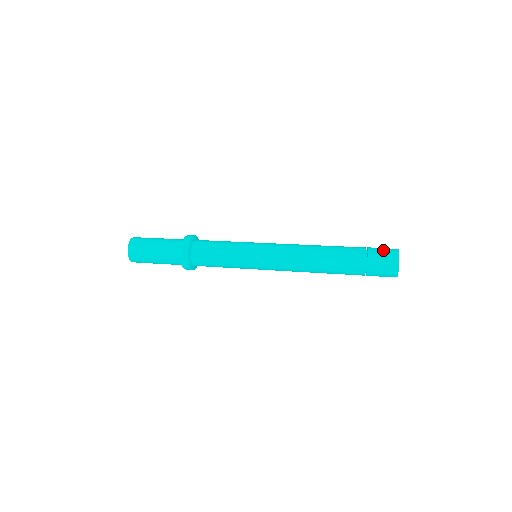
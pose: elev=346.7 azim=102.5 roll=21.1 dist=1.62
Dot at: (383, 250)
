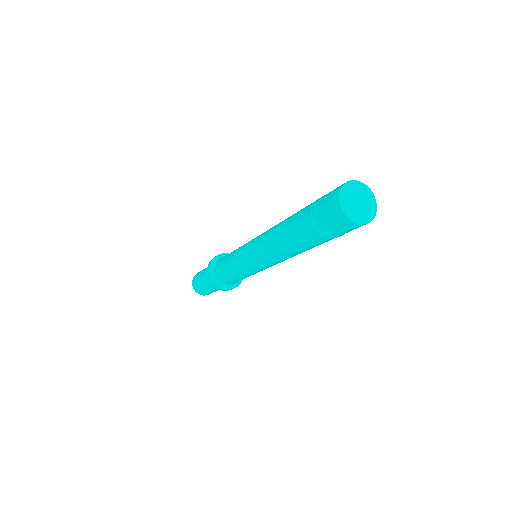
Dot at: (324, 202)
